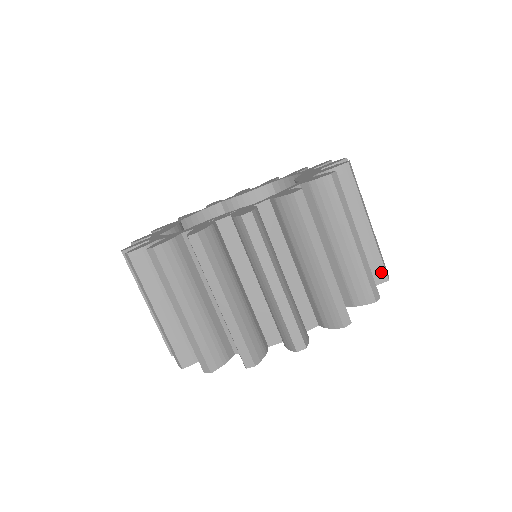
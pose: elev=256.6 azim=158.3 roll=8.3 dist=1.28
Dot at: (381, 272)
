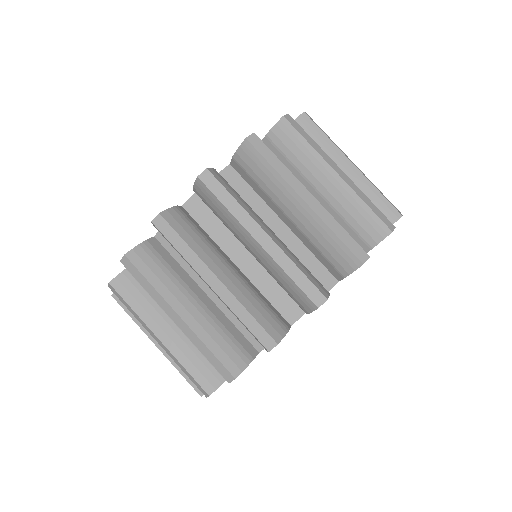
Dot at: occluded
